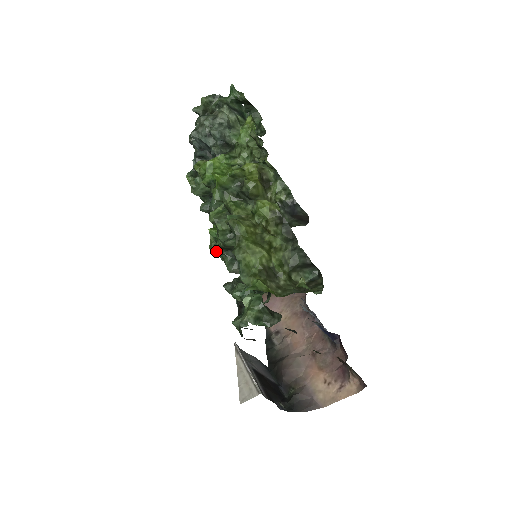
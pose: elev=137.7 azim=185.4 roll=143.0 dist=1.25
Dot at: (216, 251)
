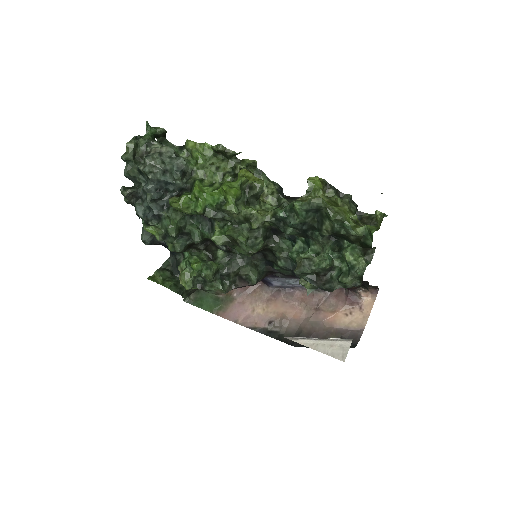
Dot at: (212, 279)
